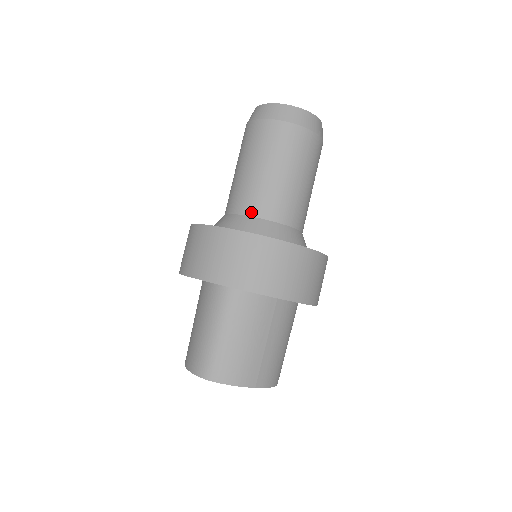
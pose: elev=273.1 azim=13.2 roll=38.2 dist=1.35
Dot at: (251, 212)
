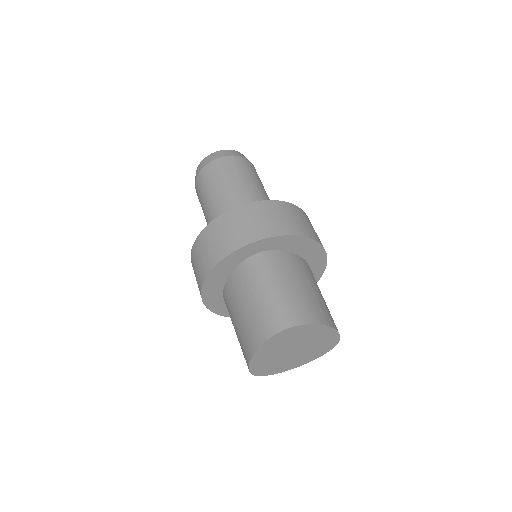
Dot at: occluded
